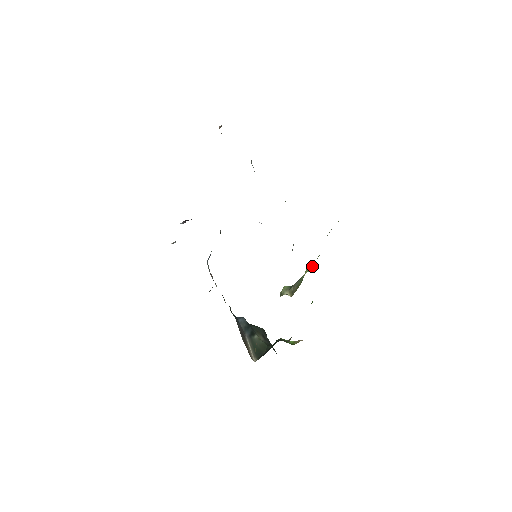
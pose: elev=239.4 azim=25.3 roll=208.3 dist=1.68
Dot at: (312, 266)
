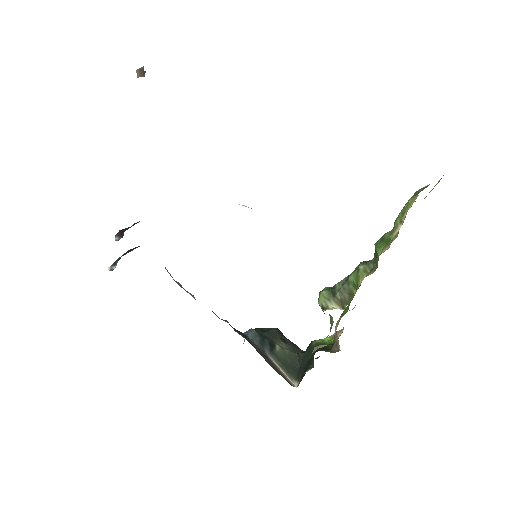
Dot at: (367, 263)
